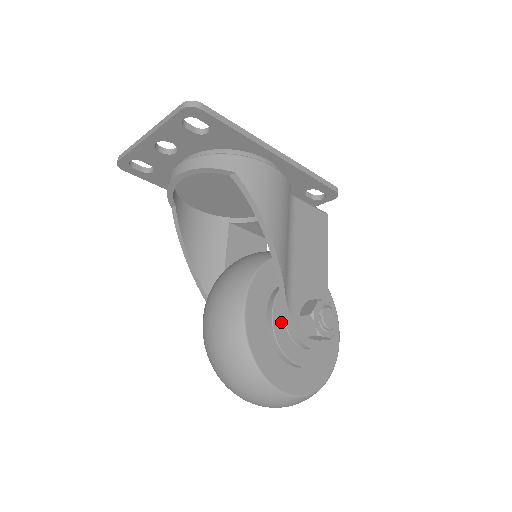
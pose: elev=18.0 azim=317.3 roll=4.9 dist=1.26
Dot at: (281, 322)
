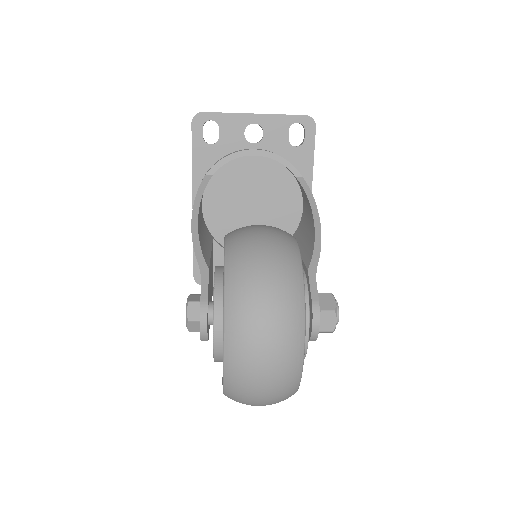
Dot at: occluded
